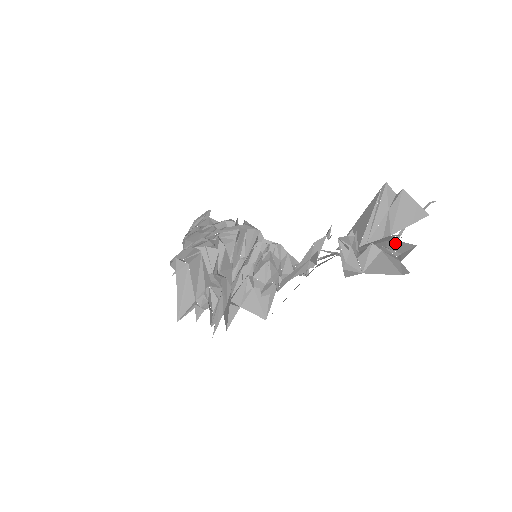
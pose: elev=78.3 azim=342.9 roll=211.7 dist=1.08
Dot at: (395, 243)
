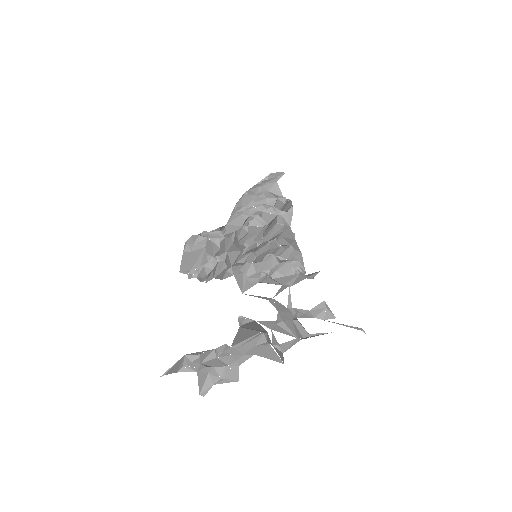
Dot at: (235, 368)
